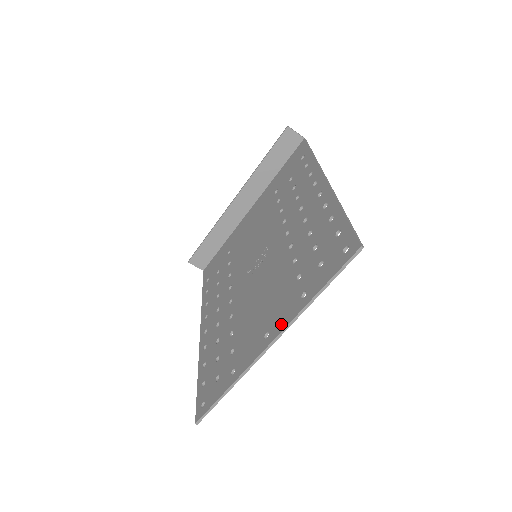
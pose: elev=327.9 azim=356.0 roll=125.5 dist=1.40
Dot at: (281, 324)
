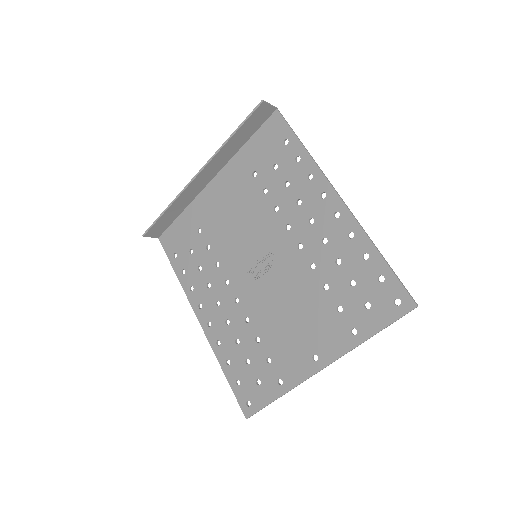
Dot at: (333, 353)
